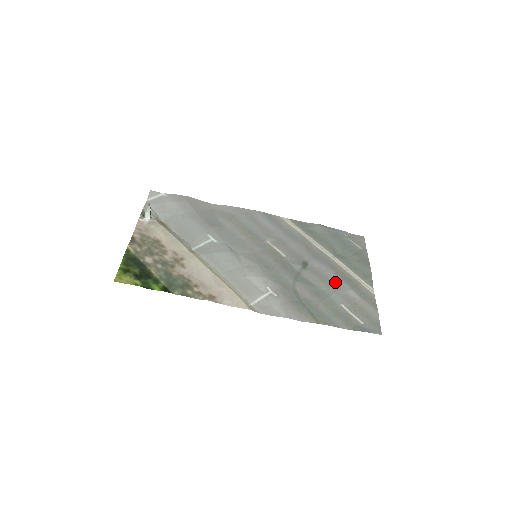
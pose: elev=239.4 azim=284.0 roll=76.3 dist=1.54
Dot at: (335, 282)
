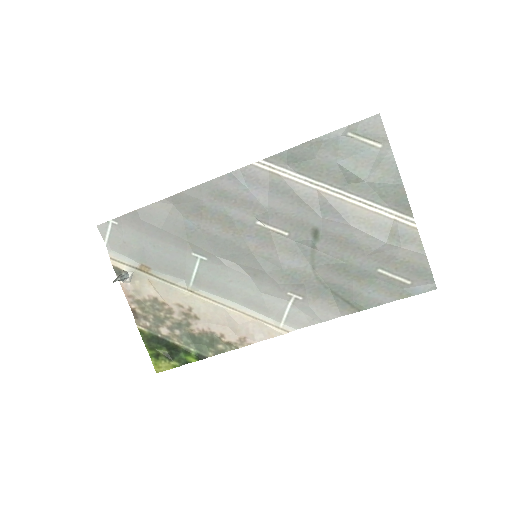
Dot at: (360, 243)
